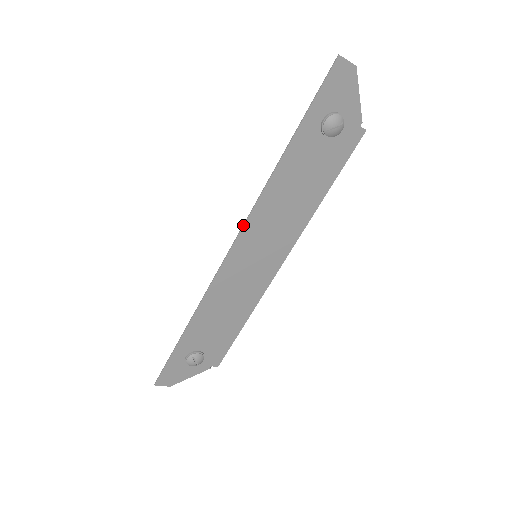
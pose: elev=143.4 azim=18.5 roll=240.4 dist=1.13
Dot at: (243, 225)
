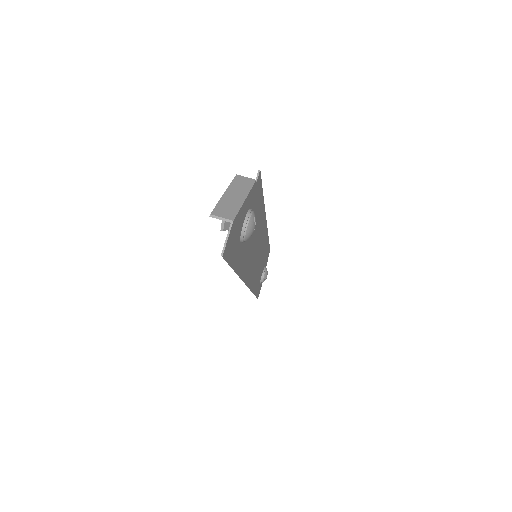
Dot at: occluded
